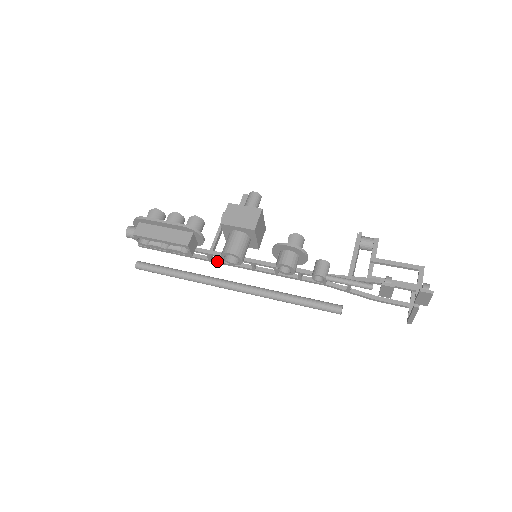
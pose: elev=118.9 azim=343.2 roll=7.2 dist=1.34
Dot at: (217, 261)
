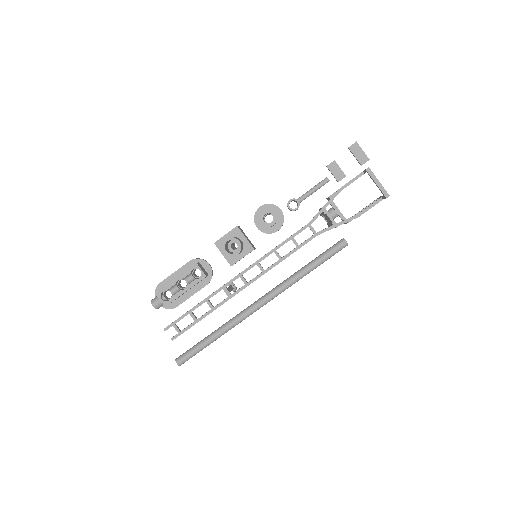
Dot at: (235, 292)
